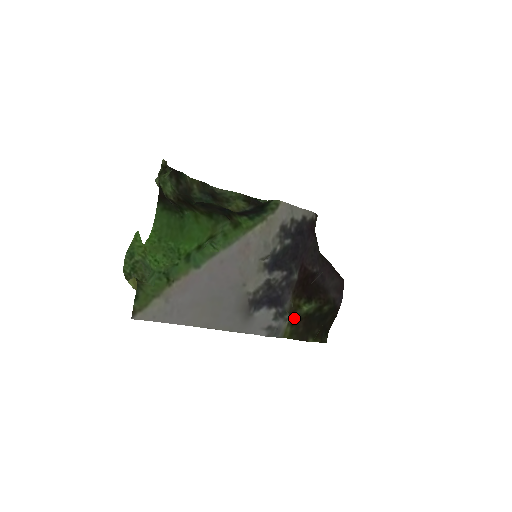
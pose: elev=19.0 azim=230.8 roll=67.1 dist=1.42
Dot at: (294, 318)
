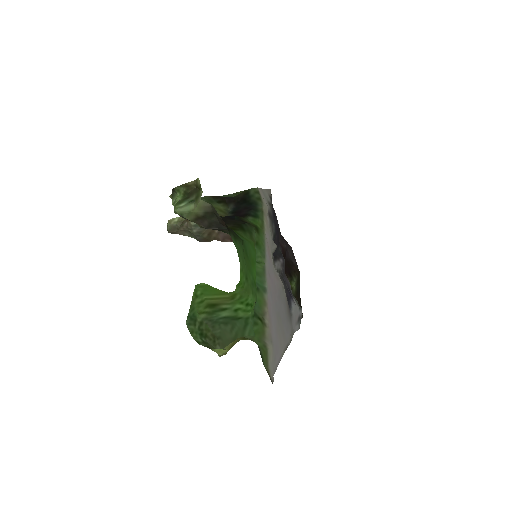
Dot at: occluded
